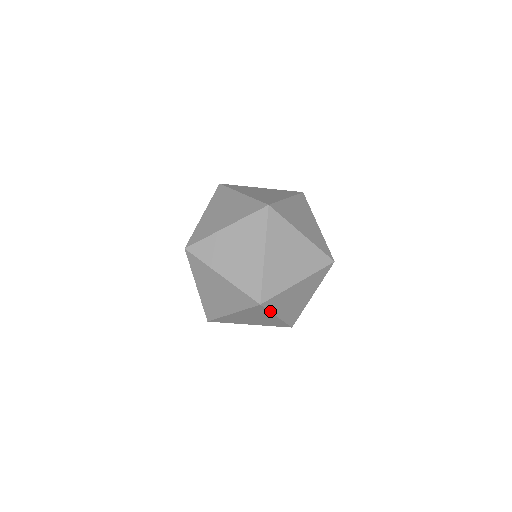
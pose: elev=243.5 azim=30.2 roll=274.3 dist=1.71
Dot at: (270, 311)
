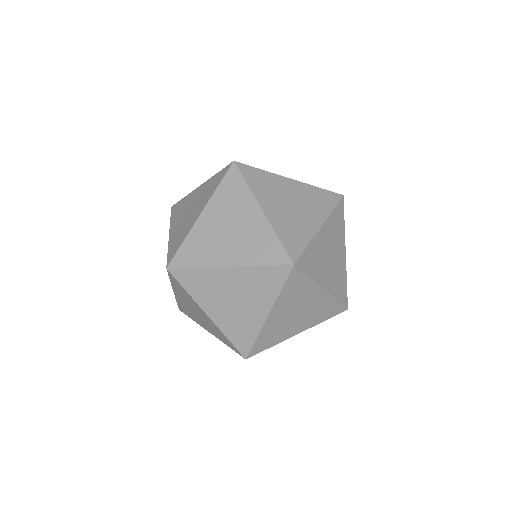
Dot at: occluded
